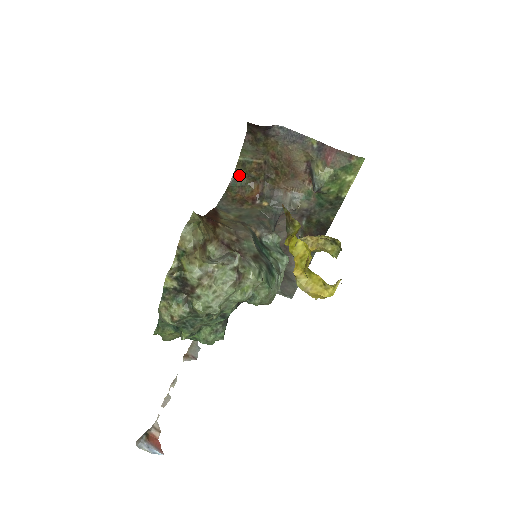
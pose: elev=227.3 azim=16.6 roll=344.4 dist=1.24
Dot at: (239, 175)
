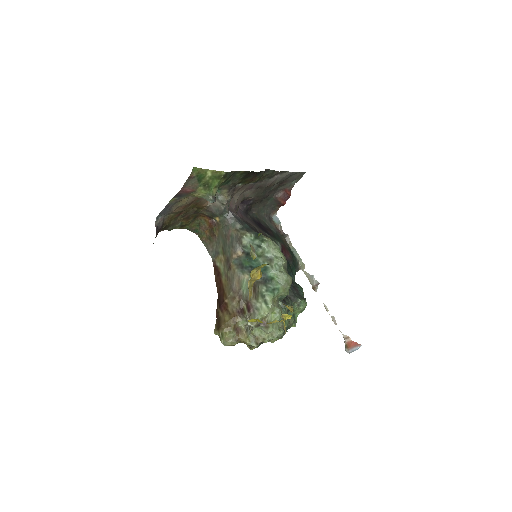
Dot at: (190, 227)
